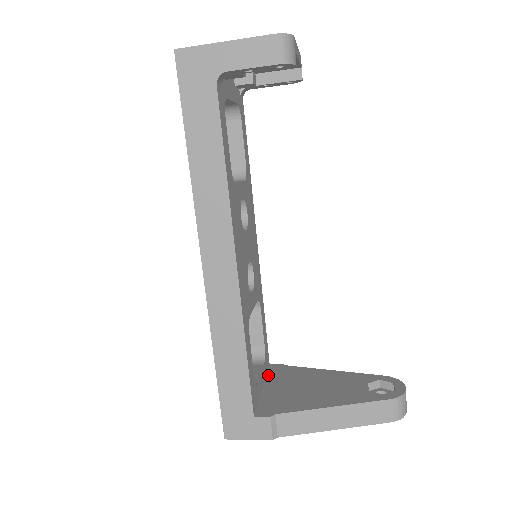
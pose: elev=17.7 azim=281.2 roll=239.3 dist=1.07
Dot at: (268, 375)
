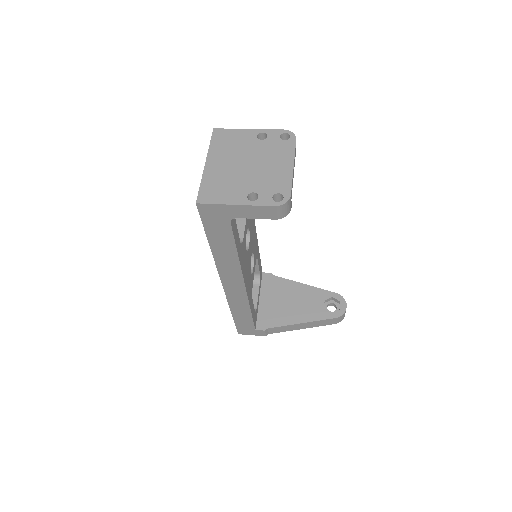
Dot at: (262, 286)
